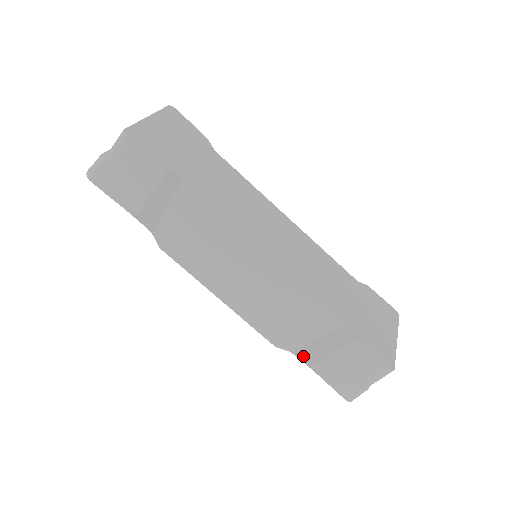
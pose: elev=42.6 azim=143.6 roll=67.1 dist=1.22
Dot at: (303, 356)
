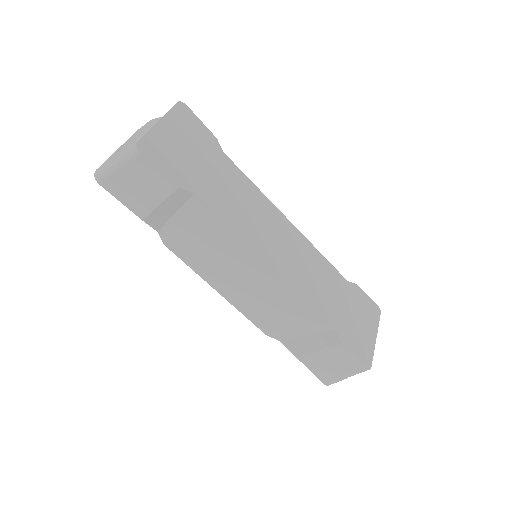
Dot at: (291, 347)
